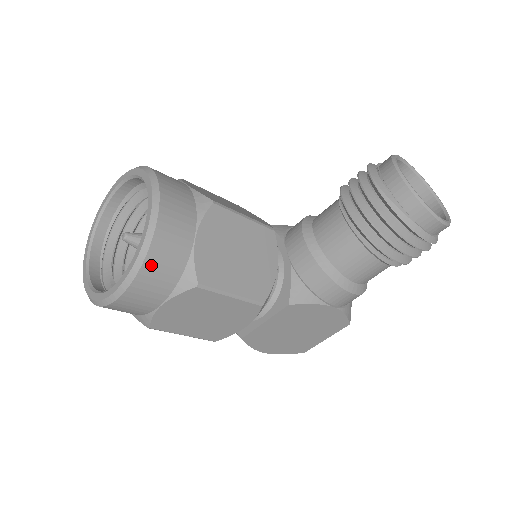
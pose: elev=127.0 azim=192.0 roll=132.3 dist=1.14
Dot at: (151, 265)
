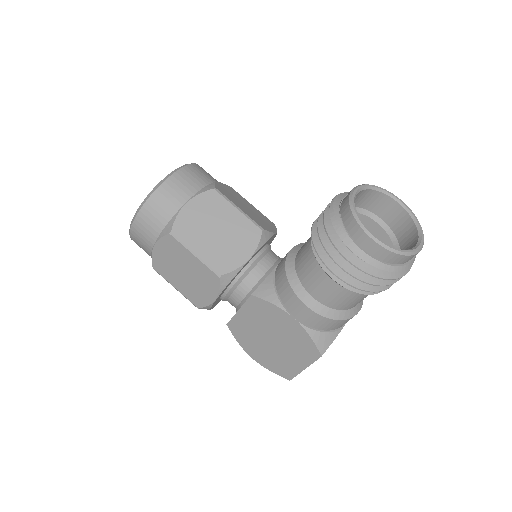
Dot at: (149, 208)
